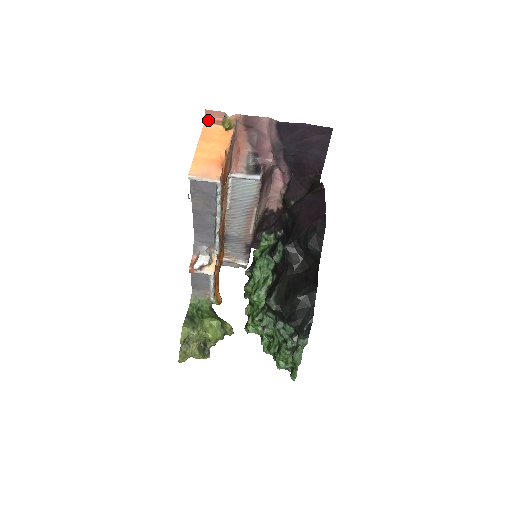
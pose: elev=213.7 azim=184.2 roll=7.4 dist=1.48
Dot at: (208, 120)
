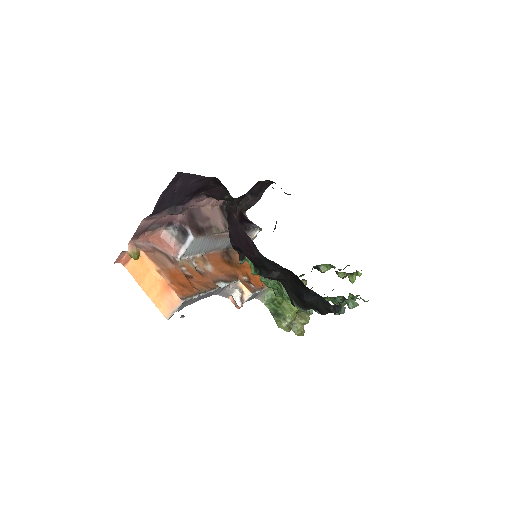
Dot at: (123, 262)
